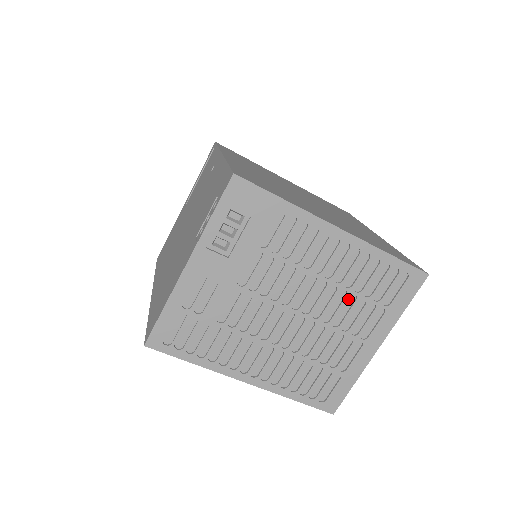
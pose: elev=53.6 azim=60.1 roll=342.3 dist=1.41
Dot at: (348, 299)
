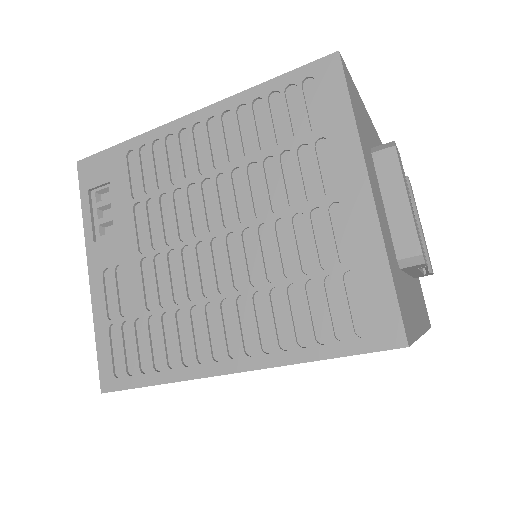
Dot at: (268, 169)
